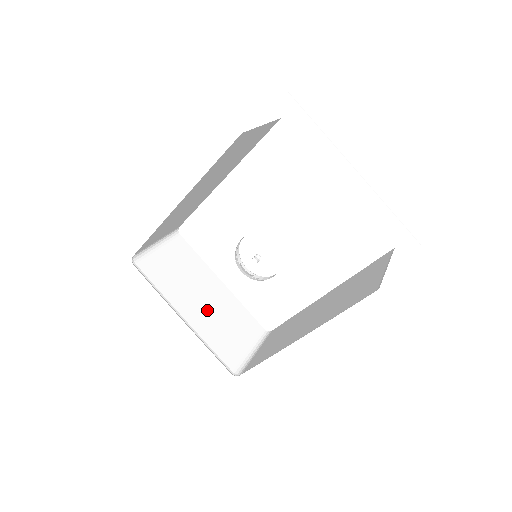
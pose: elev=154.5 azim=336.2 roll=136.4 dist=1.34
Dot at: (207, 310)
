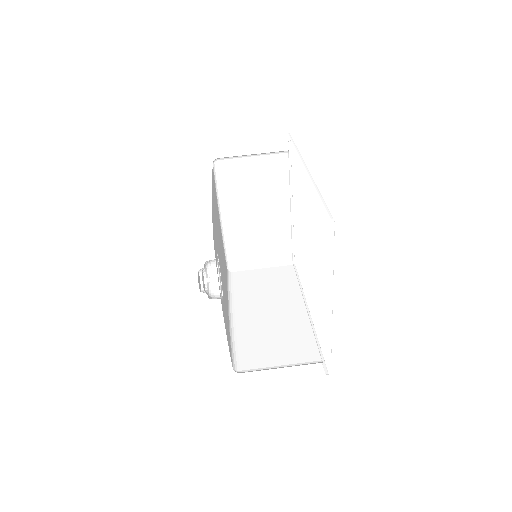
Dot at: (252, 221)
